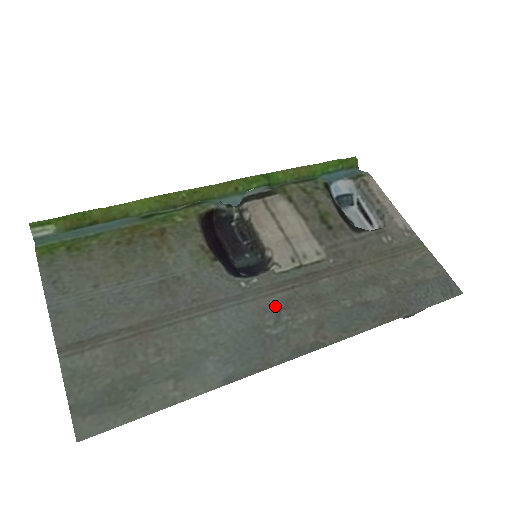
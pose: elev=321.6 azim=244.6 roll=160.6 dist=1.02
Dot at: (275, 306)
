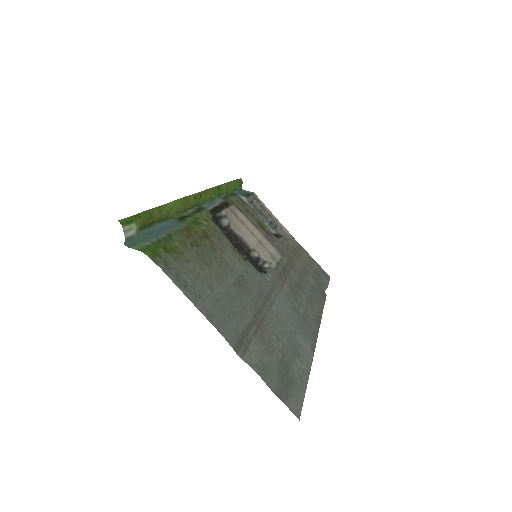
Dot at: (290, 293)
